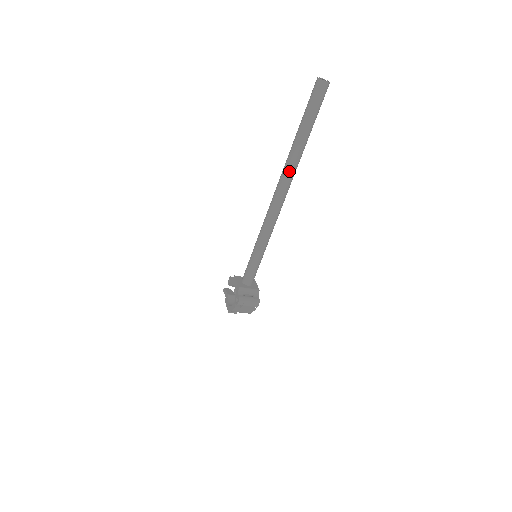
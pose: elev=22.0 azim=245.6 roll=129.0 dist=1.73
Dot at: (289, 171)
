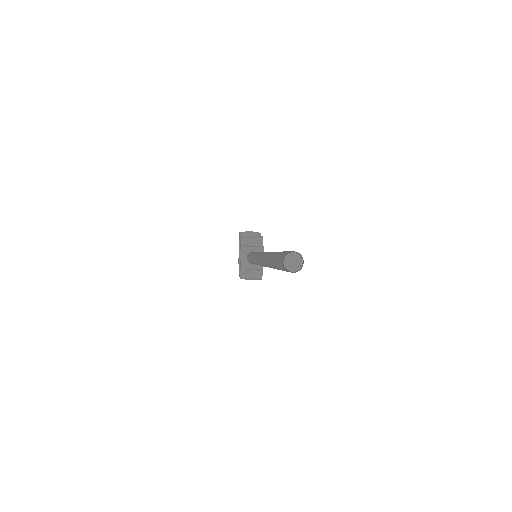
Dot at: occluded
